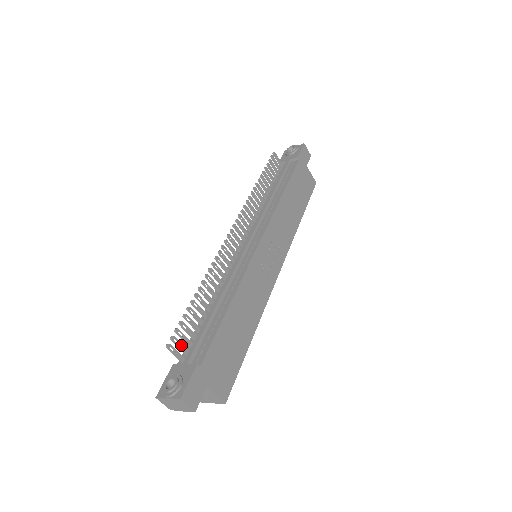
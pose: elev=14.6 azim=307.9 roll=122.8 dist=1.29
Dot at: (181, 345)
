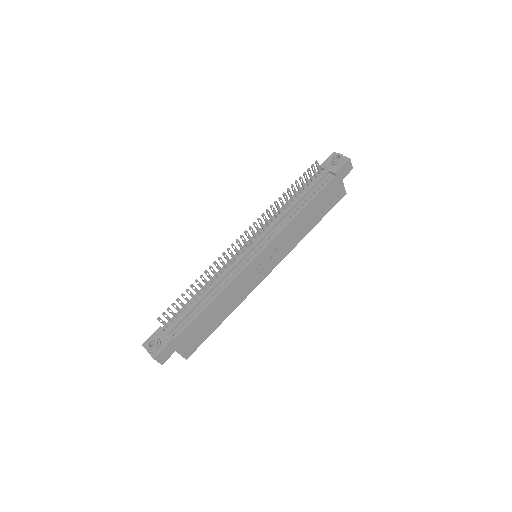
Dot at: (169, 318)
